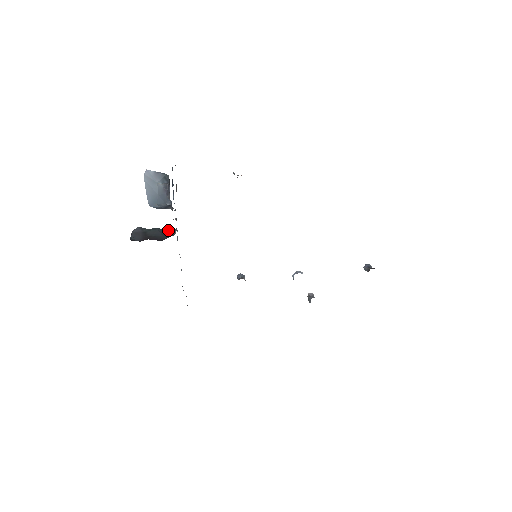
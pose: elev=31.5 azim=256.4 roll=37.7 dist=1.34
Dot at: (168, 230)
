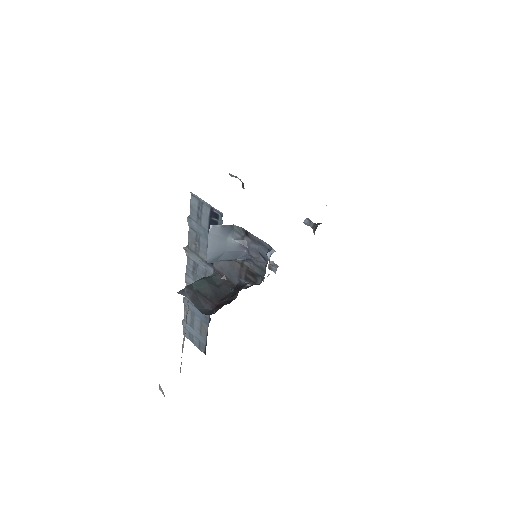
Dot at: (213, 276)
